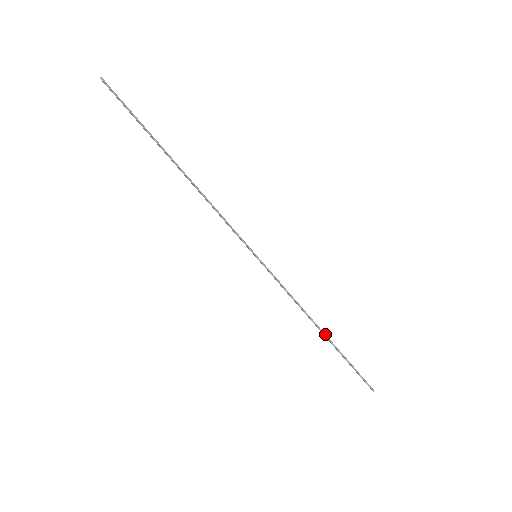
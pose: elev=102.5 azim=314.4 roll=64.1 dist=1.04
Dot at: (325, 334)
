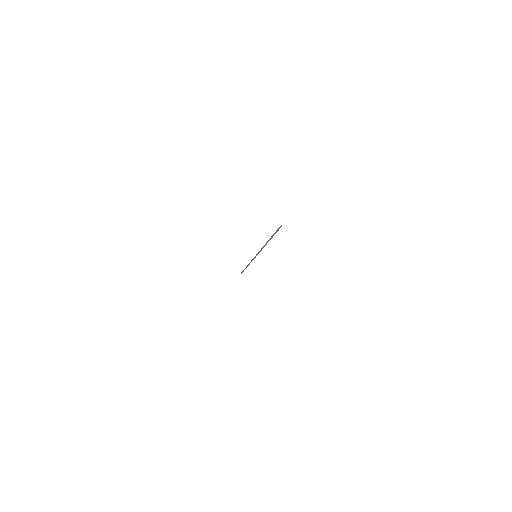
Dot at: occluded
